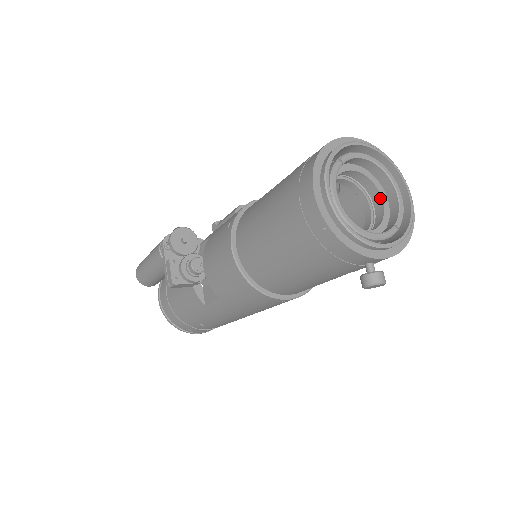
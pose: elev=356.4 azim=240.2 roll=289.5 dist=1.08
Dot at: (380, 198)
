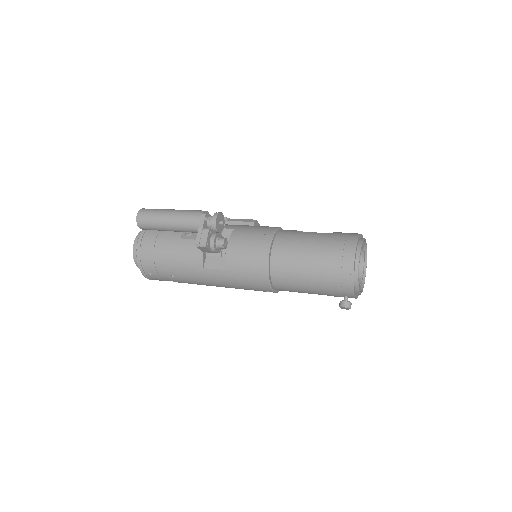
Dot at: occluded
